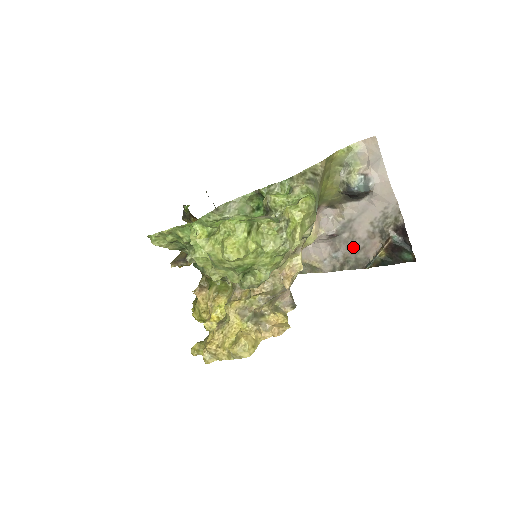
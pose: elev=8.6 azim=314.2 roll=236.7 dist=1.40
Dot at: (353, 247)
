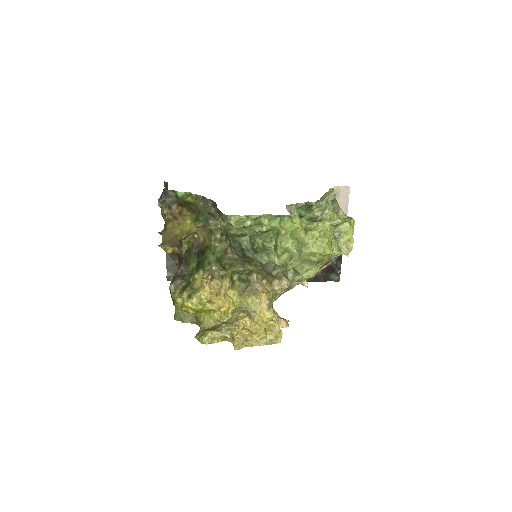
Dot at: occluded
